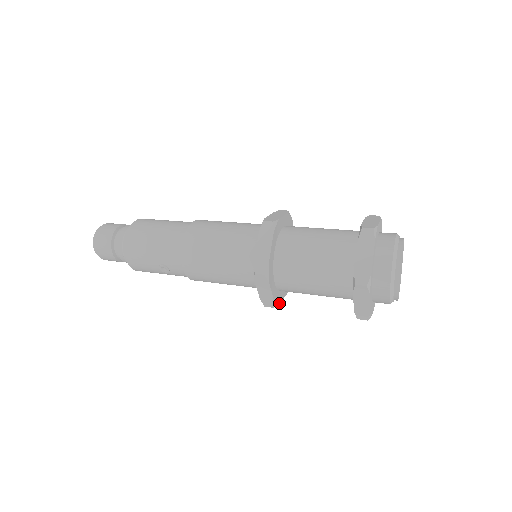
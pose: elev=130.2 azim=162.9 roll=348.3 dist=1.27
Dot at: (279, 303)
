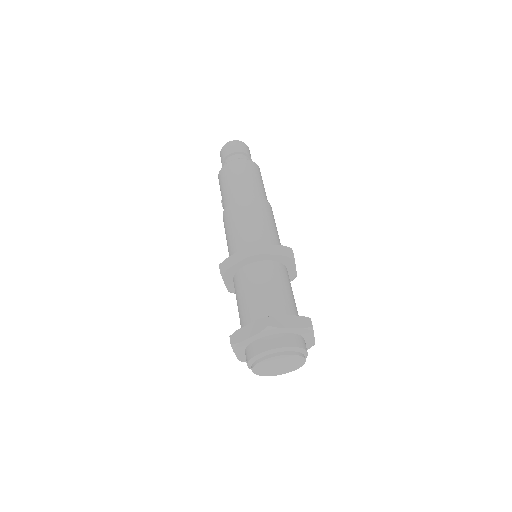
Dot at: occluded
